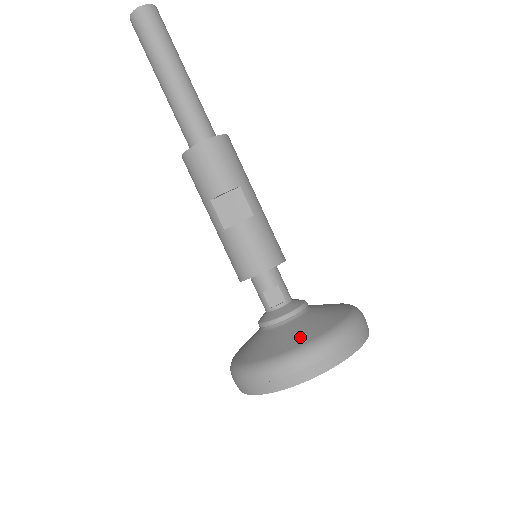
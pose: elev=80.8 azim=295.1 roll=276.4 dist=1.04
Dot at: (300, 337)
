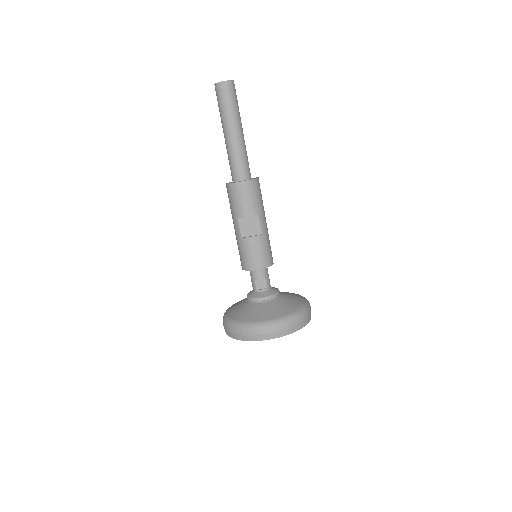
Dot at: (271, 314)
